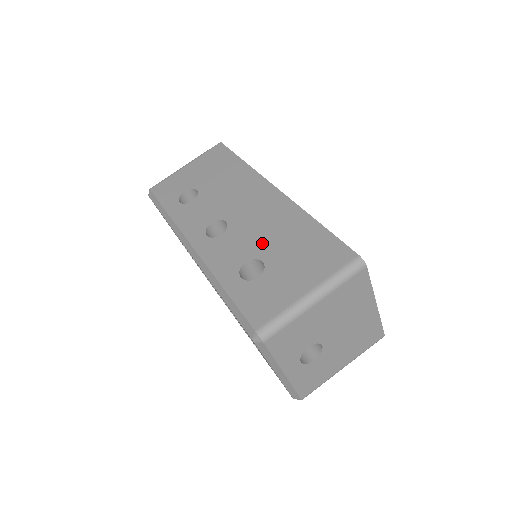
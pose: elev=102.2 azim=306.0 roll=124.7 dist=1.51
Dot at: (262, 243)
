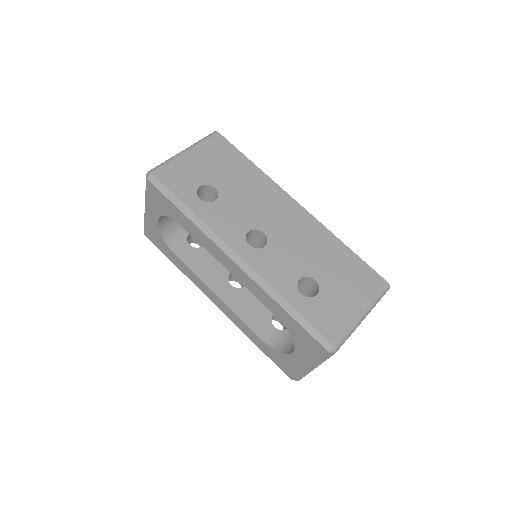
Dot at: (308, 261)
